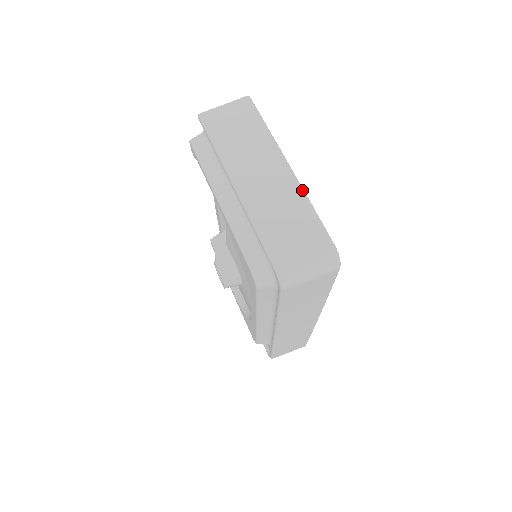
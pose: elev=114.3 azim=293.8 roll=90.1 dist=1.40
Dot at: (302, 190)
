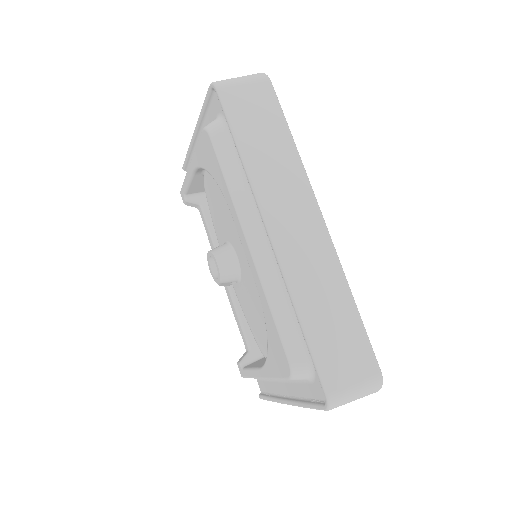
Dot at: occluded
